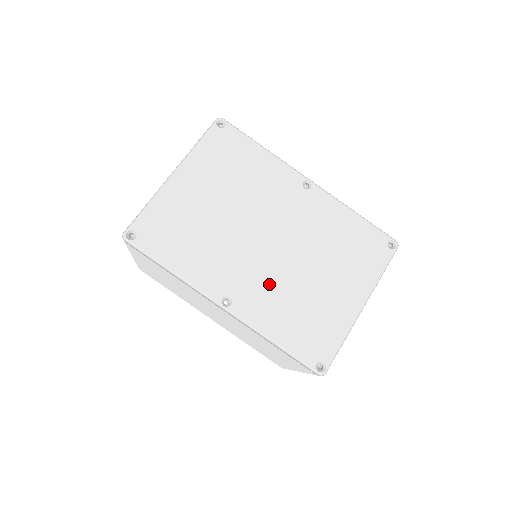
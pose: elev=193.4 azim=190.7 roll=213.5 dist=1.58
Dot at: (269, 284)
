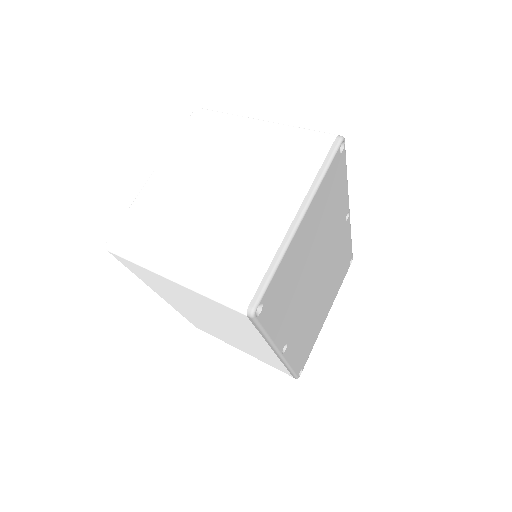
Dot at: (305, 321)
